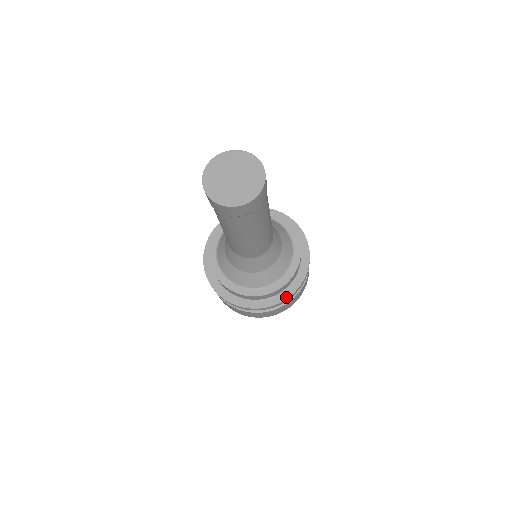
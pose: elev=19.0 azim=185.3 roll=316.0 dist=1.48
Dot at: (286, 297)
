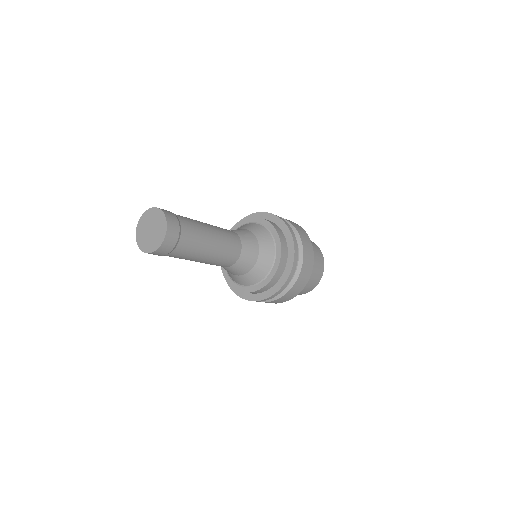
Dot at: (265, 297)
